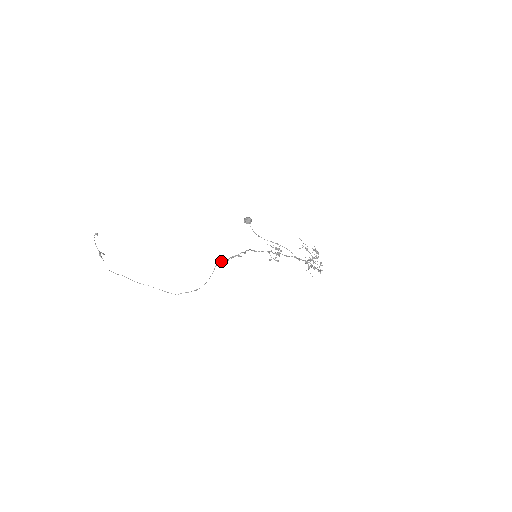
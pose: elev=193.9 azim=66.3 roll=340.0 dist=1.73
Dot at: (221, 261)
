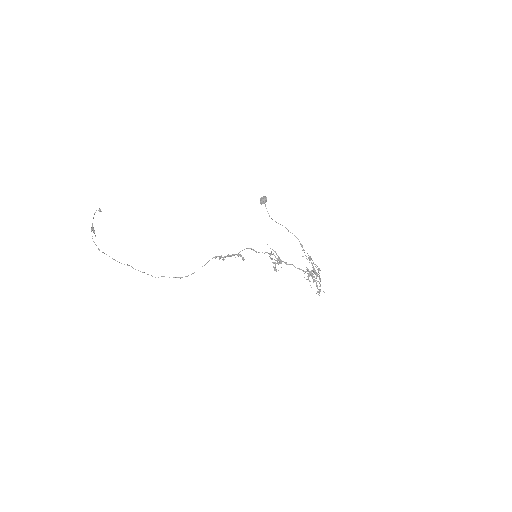
Dot at: (217, 256)
